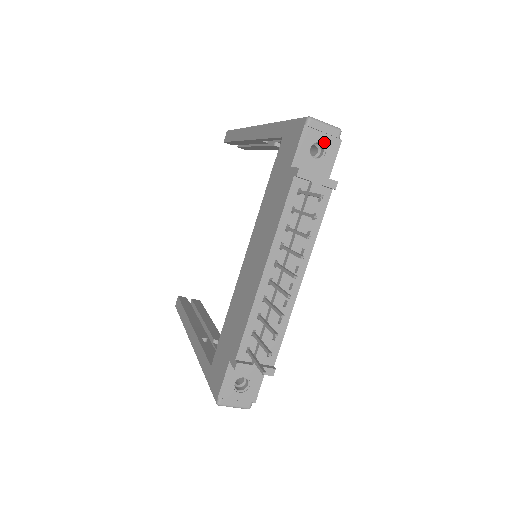
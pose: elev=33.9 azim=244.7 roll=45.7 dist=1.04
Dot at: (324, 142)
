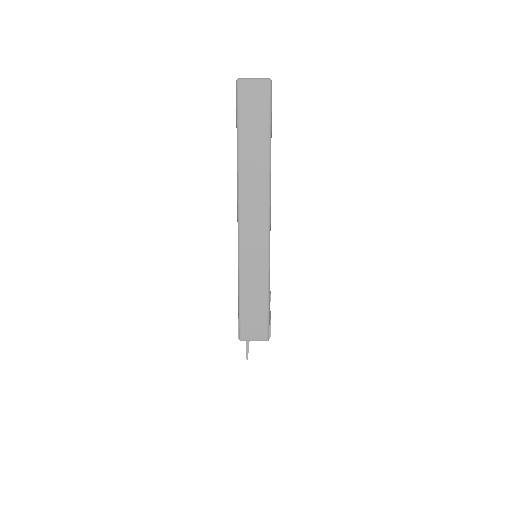
Dot at: occluded
